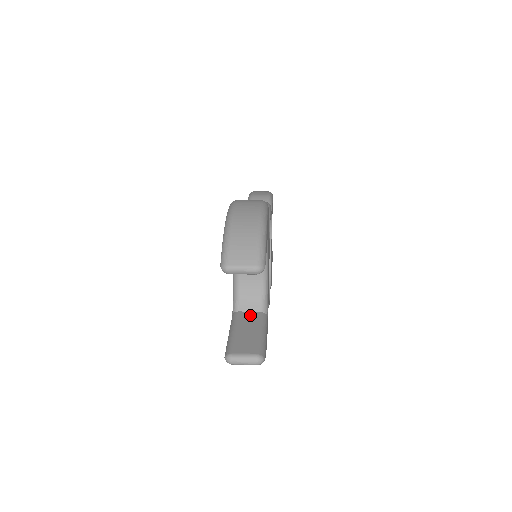
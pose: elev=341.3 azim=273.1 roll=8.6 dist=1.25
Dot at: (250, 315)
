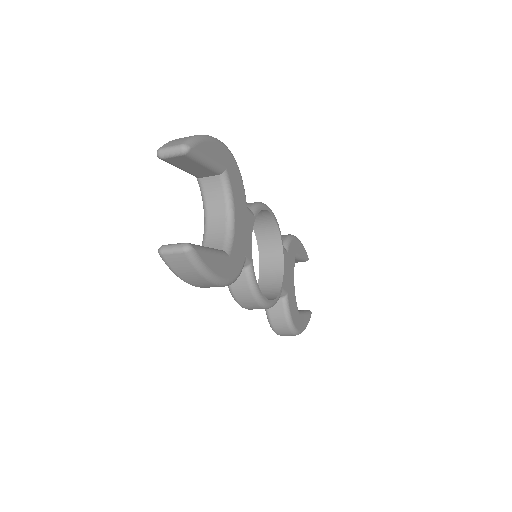
Dot at: occluded
